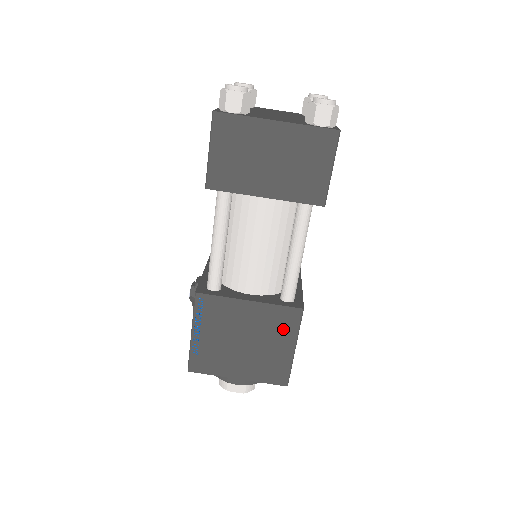
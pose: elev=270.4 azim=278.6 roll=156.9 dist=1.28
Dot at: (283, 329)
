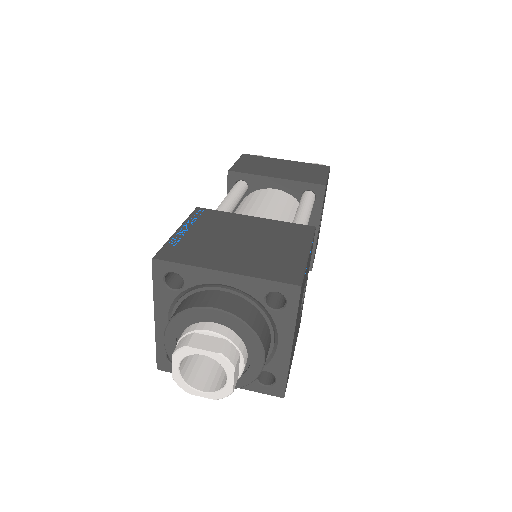
Dot at: (292, 237)
